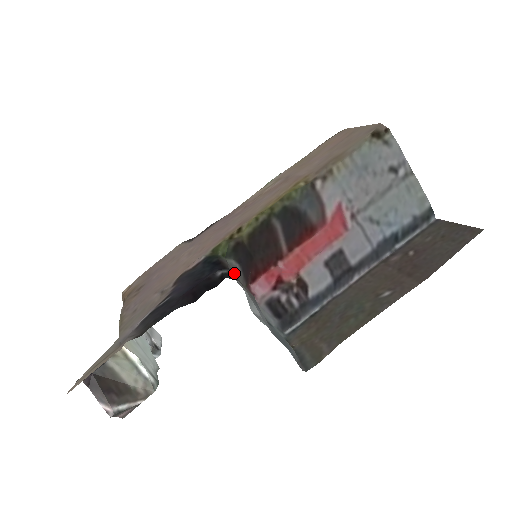
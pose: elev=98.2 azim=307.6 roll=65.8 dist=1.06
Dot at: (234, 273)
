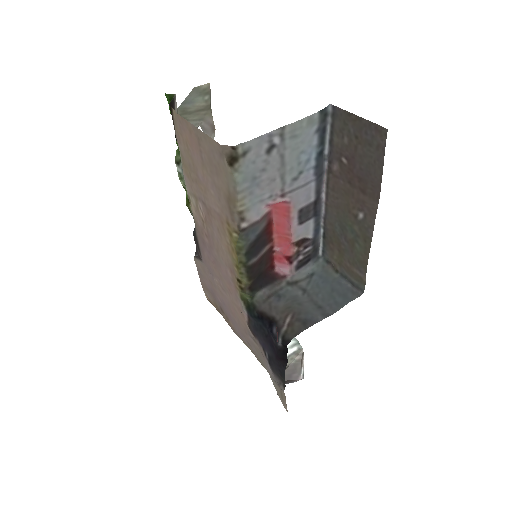
Dot at: (273, 307)
